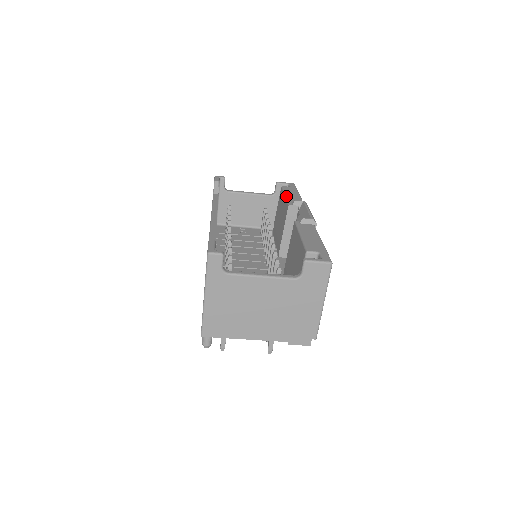
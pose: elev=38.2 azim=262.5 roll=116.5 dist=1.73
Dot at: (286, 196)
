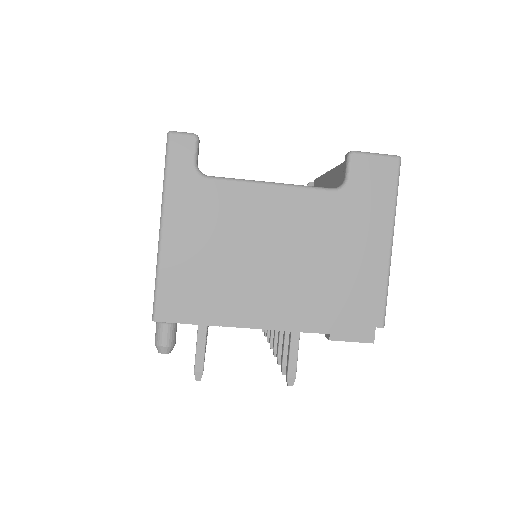
Dot at: occluded
